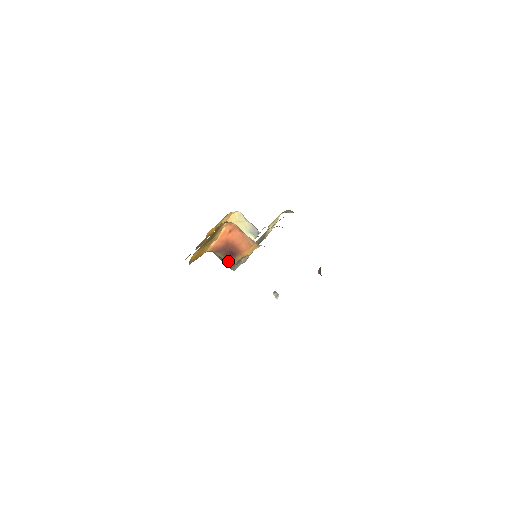
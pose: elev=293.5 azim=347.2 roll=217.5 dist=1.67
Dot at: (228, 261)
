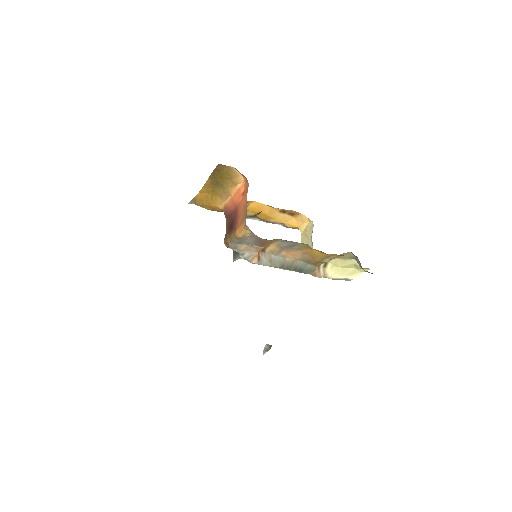
Dot at: (226, 234)
